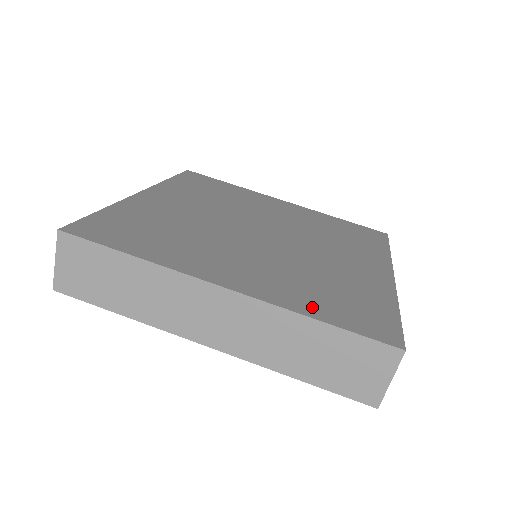
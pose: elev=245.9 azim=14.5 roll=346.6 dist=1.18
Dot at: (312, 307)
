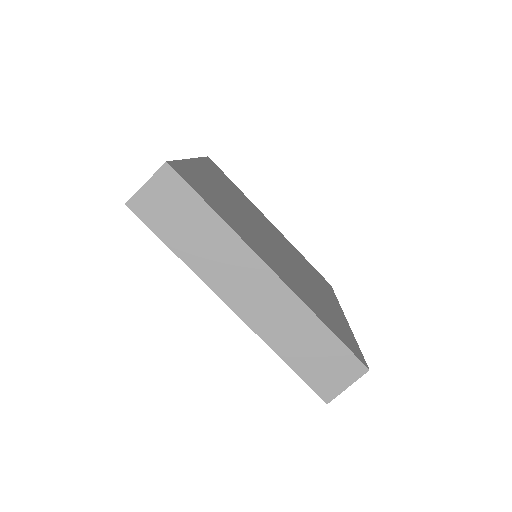
Dot at: (319, 314)
